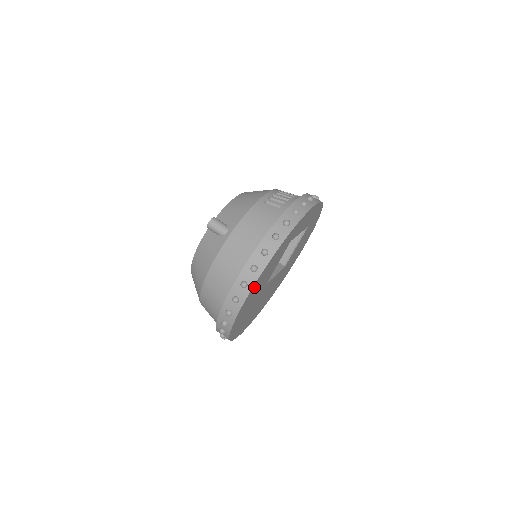
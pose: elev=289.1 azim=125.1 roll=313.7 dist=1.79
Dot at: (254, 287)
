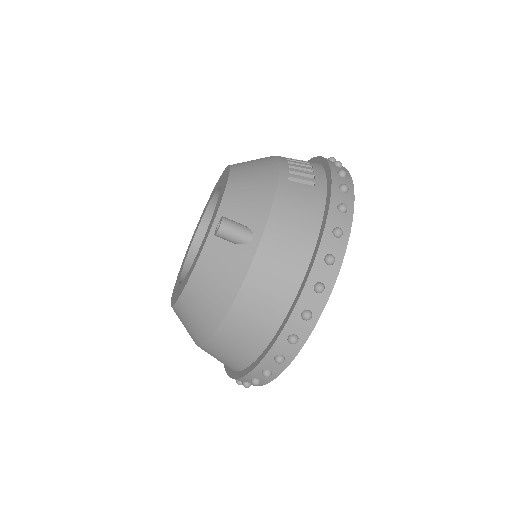
Dot at: occluded
